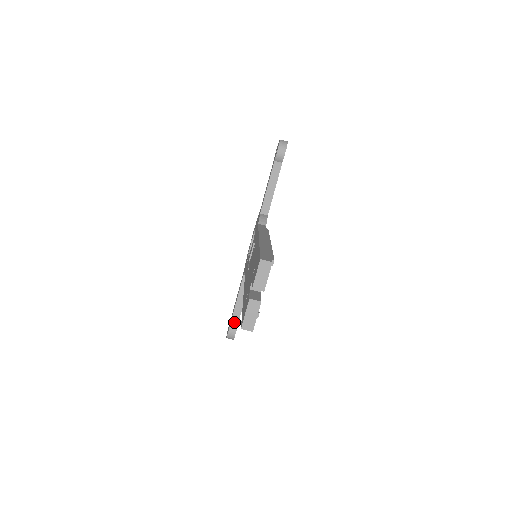
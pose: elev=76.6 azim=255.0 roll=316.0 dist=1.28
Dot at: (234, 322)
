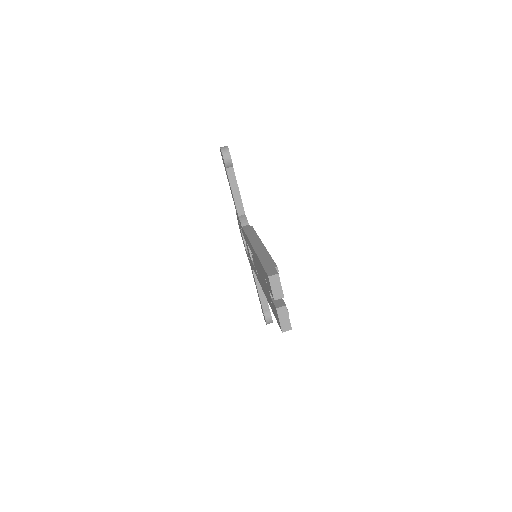
Dot at: (266, 310)
